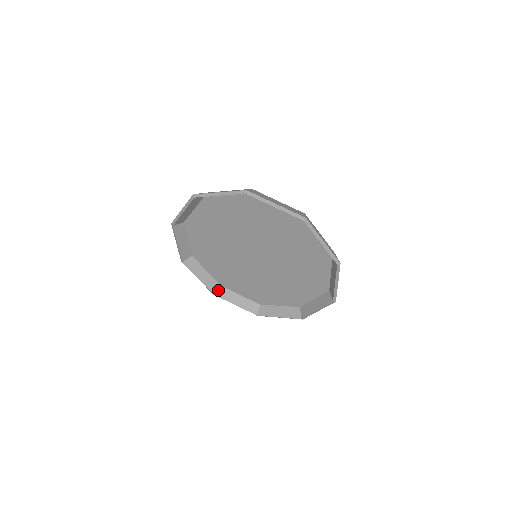
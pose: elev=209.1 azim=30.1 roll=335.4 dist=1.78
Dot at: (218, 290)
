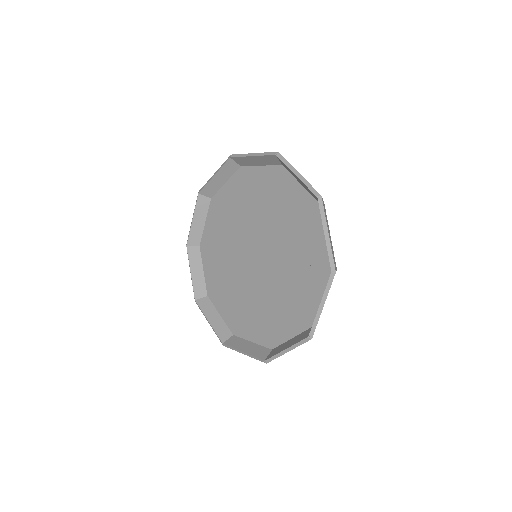
Dot at: (202, 298)
